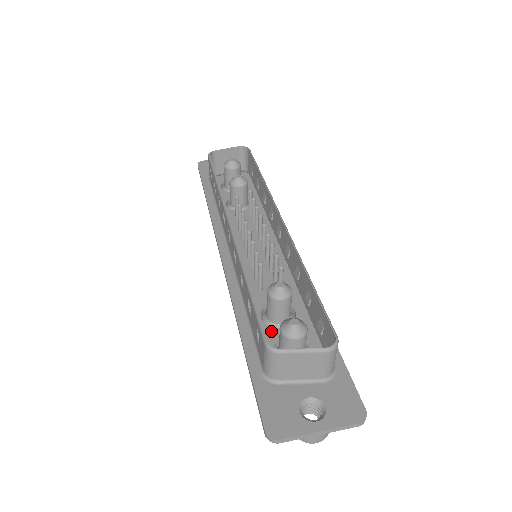
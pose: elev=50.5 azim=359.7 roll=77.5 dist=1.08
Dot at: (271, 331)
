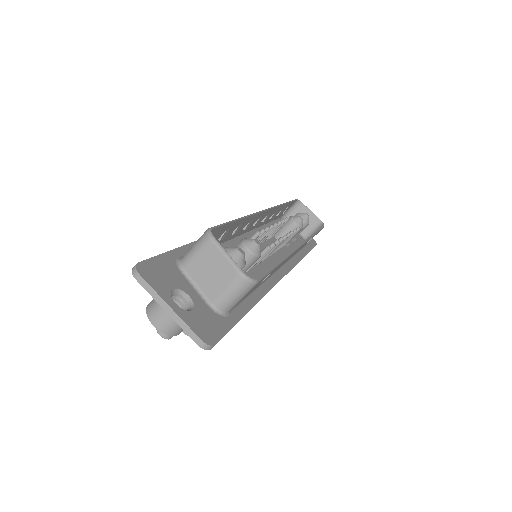
Dot at: occluded
